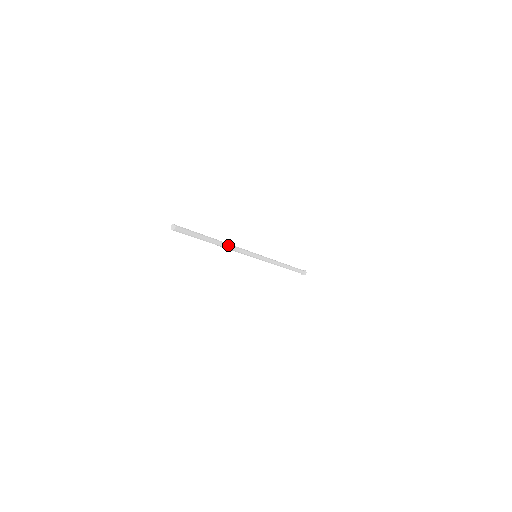
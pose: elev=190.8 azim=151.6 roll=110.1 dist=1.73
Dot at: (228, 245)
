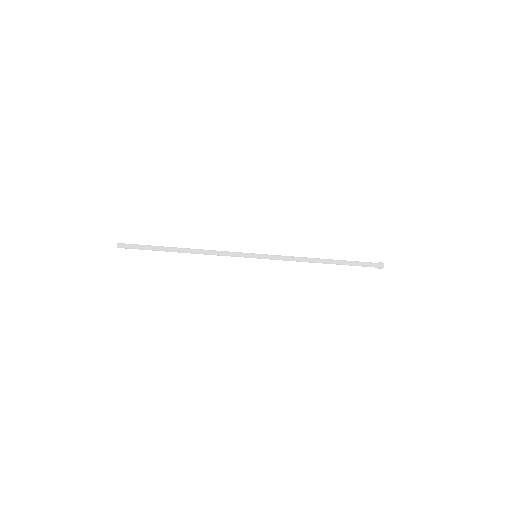
Dot at: (197, 251)
